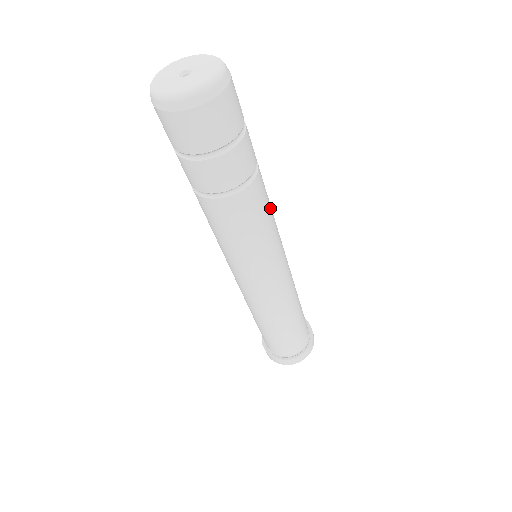
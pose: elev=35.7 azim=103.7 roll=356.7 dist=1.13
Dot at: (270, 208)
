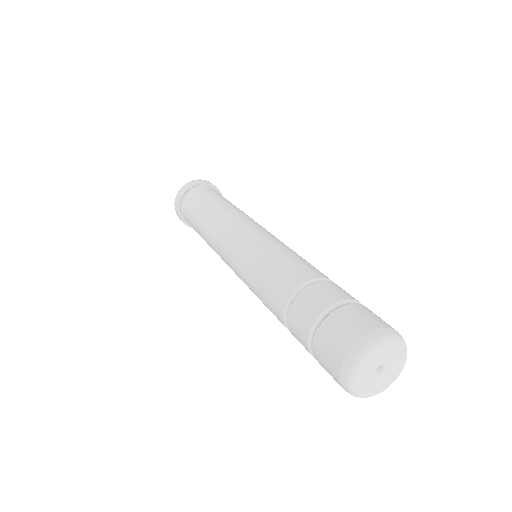
Dot at: occluded
